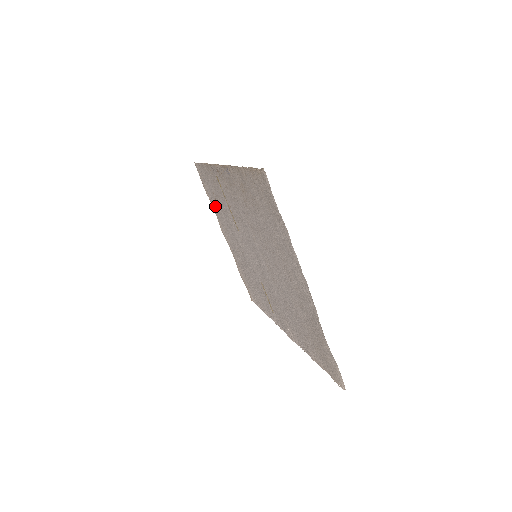
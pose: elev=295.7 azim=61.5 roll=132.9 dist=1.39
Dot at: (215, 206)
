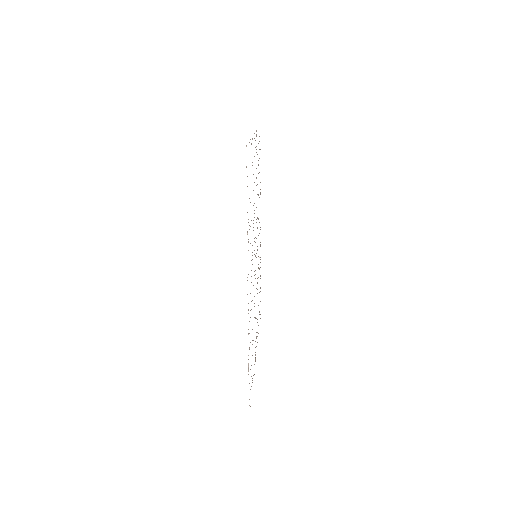
Dot at: (258, 325)
